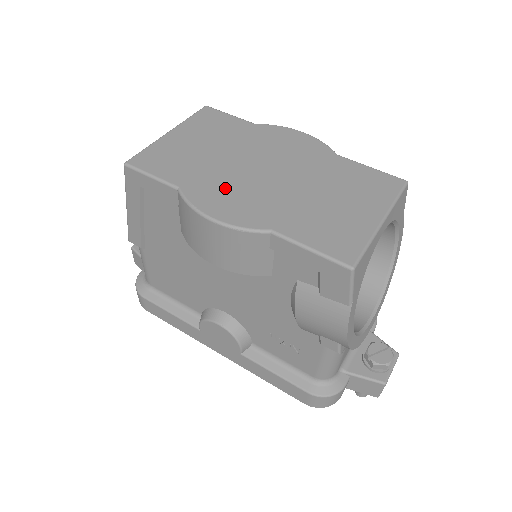
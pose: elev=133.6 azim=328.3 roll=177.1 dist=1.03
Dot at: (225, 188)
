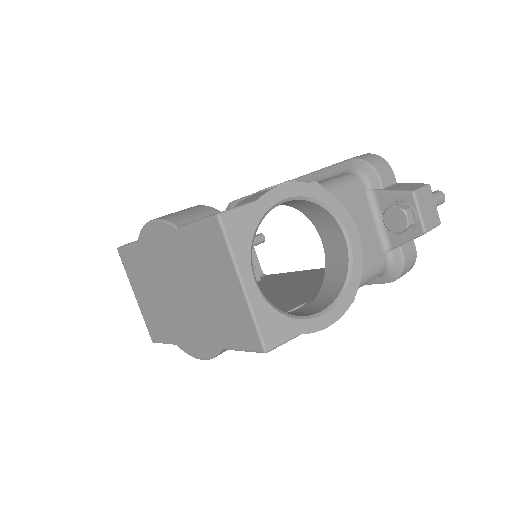
Dot at: (183, 328)
